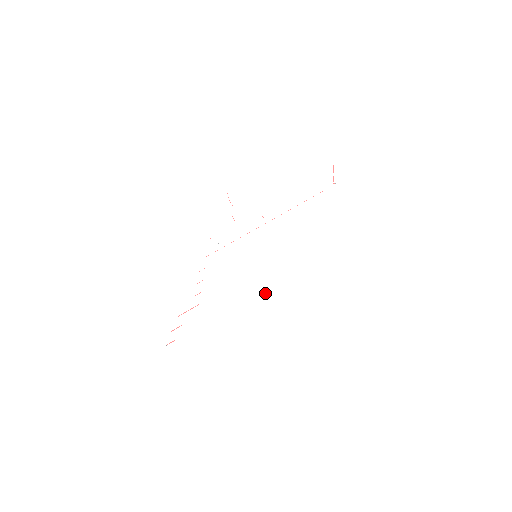
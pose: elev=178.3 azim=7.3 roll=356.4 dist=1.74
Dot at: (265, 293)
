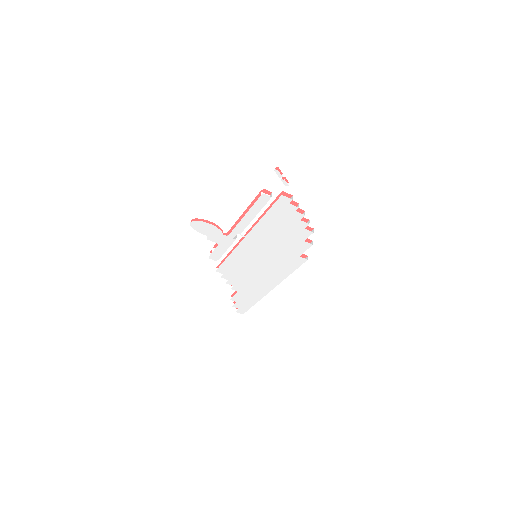
Dot at: (282, 275)
